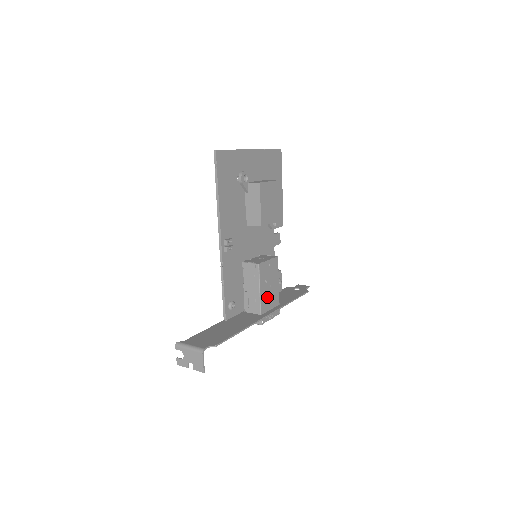
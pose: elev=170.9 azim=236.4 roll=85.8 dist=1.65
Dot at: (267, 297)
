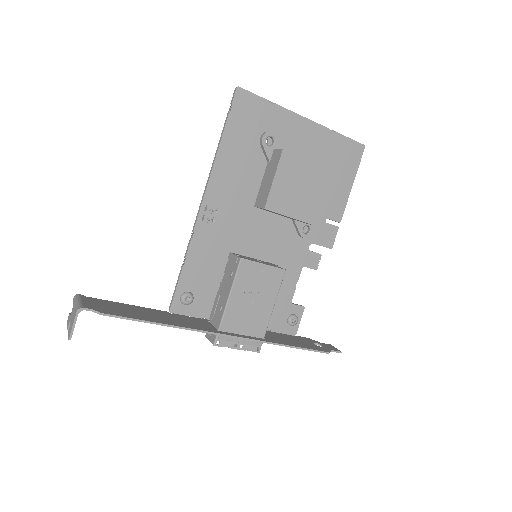
Dot at: (241, 313)
